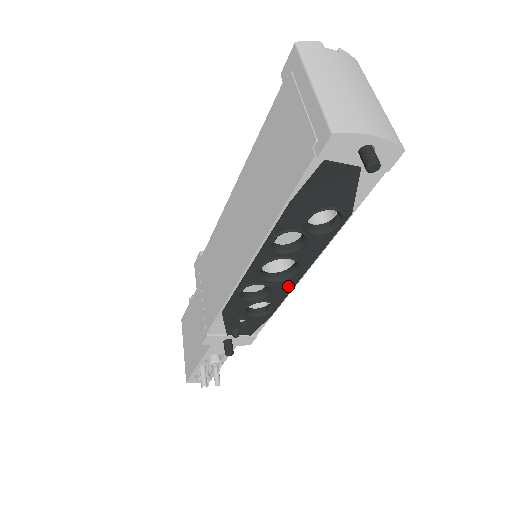
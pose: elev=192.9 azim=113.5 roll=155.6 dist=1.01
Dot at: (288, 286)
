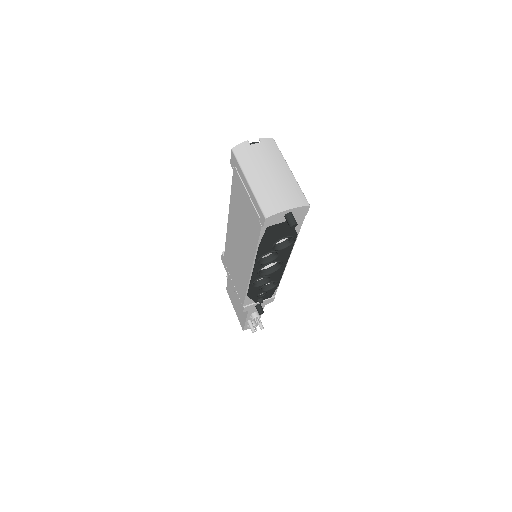
Dot at: (280, 271)
